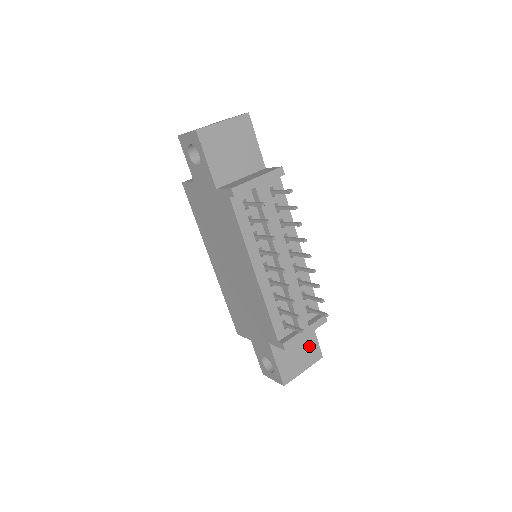
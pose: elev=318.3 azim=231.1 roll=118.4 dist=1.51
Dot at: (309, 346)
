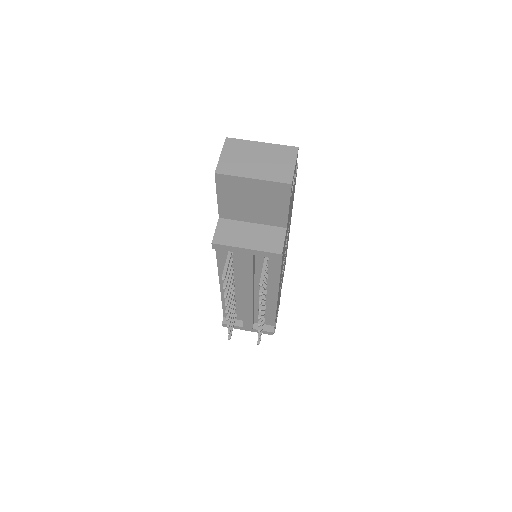
Dot at: occluded
